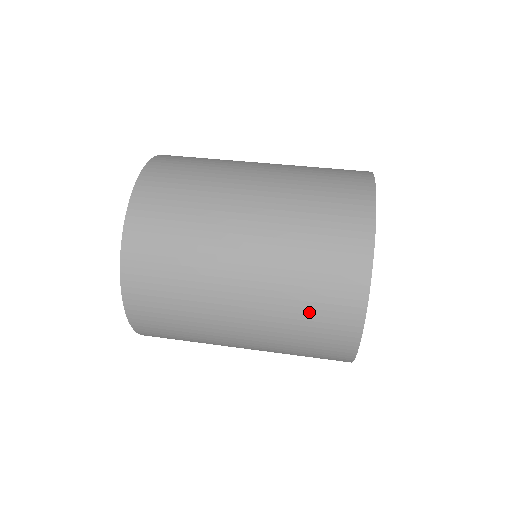
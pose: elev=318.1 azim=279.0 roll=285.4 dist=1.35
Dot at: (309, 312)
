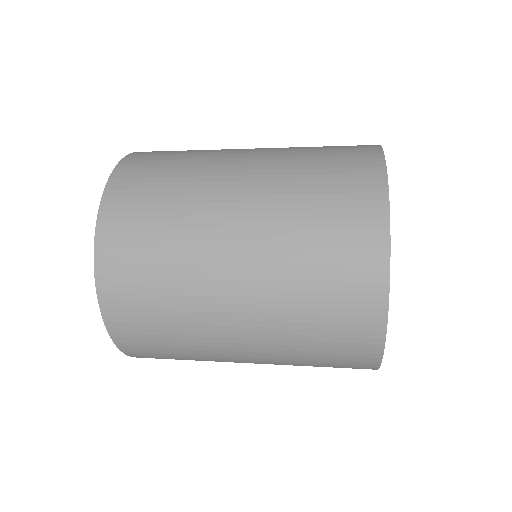
Dot at: (319, 345)
